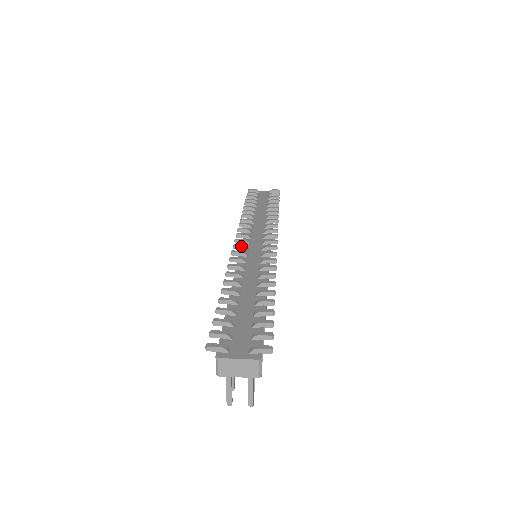
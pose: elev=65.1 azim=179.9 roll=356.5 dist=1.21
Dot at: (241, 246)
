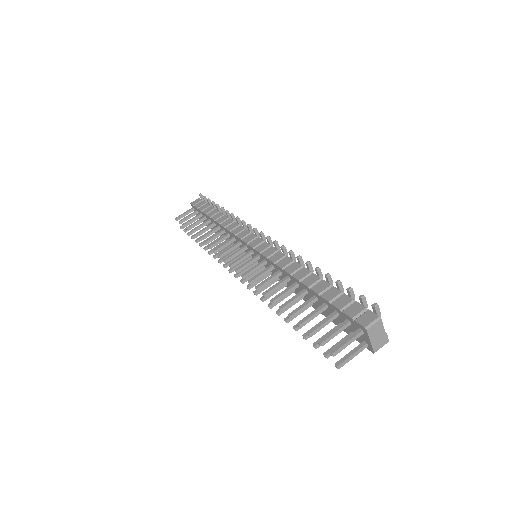
Dot at: (272, 242)
